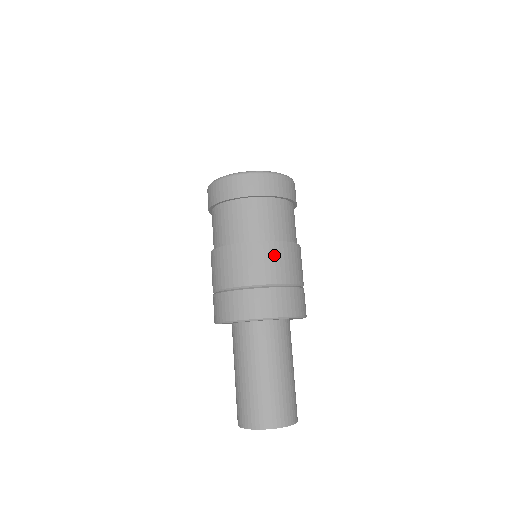
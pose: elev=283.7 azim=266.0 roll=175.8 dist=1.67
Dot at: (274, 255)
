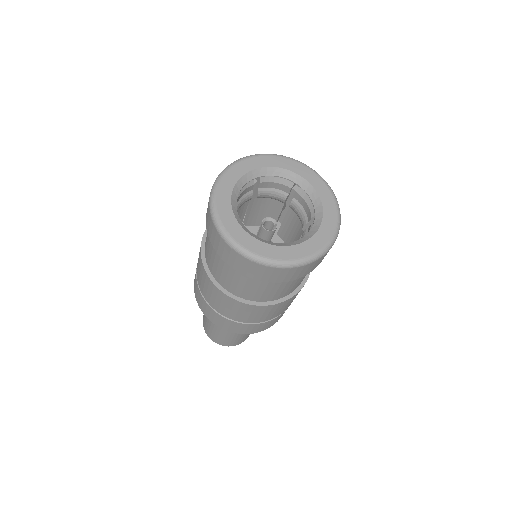
Dot at: (270, 311)
